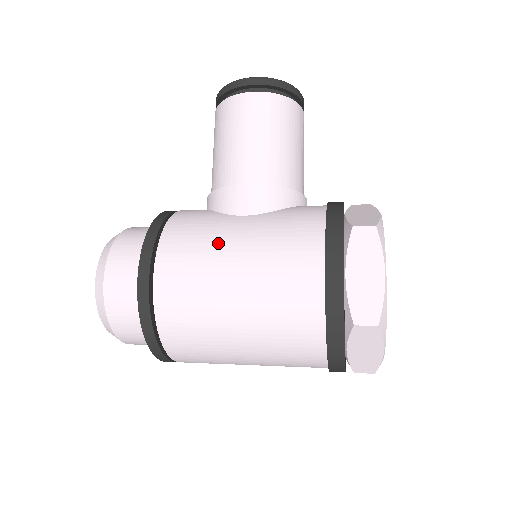
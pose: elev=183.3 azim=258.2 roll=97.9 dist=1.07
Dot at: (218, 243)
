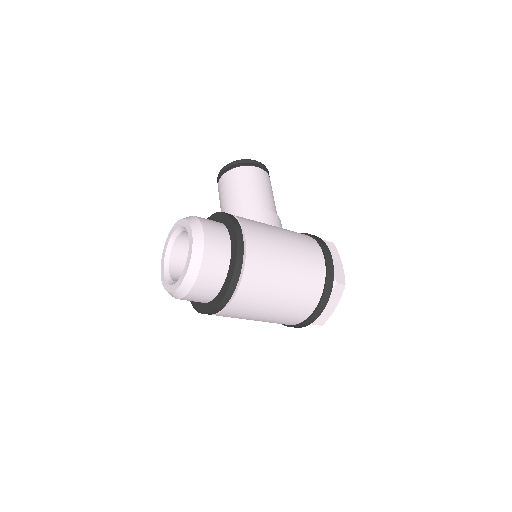
Dot at: (272, 231)
